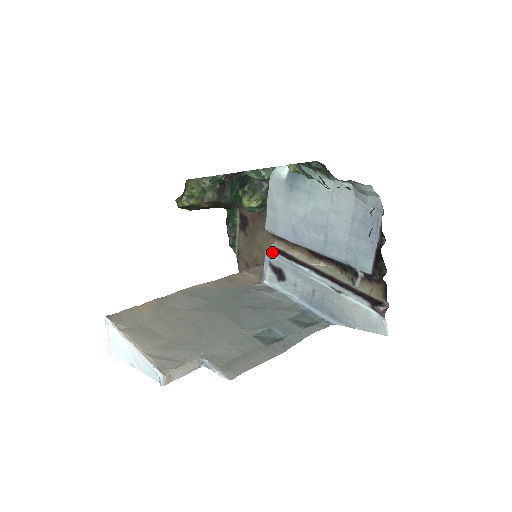
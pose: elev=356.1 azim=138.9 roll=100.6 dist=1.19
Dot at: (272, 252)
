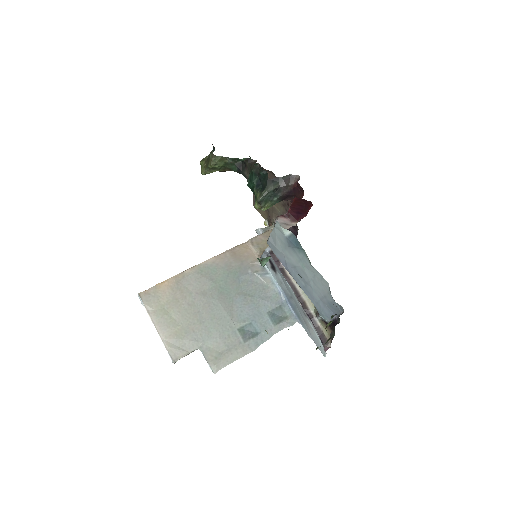
Dot at: (270, 255)
